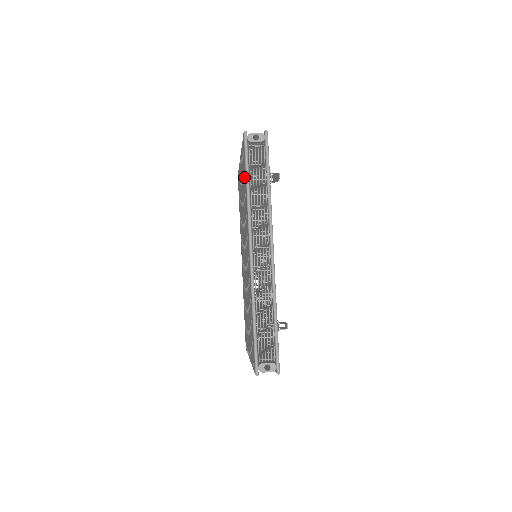
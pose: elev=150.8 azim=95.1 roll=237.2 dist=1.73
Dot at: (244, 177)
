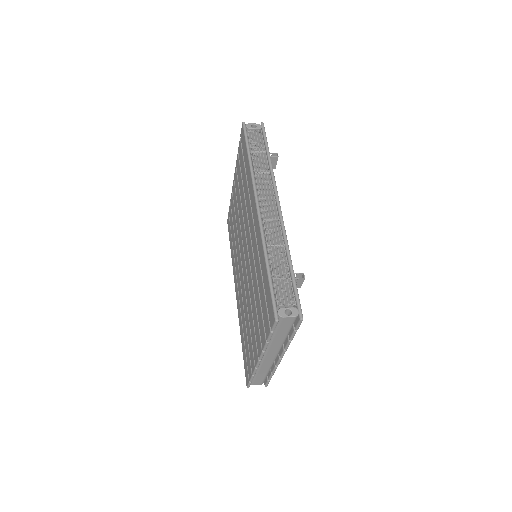
Dot at: (243, 164)
